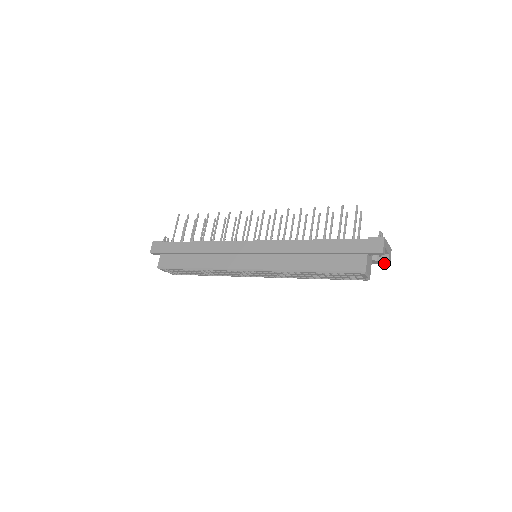
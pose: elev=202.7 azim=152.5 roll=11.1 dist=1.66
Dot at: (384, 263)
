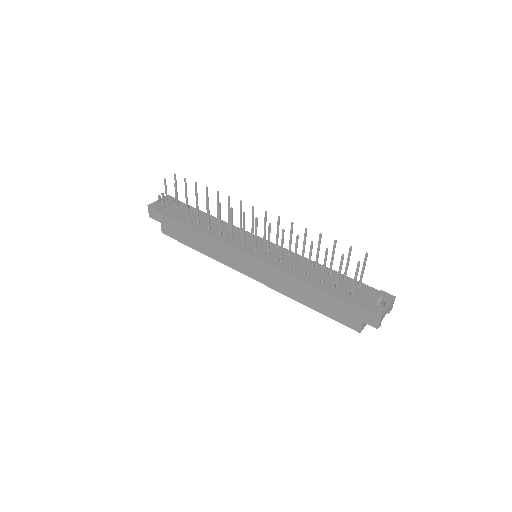
Dot at: occluded
